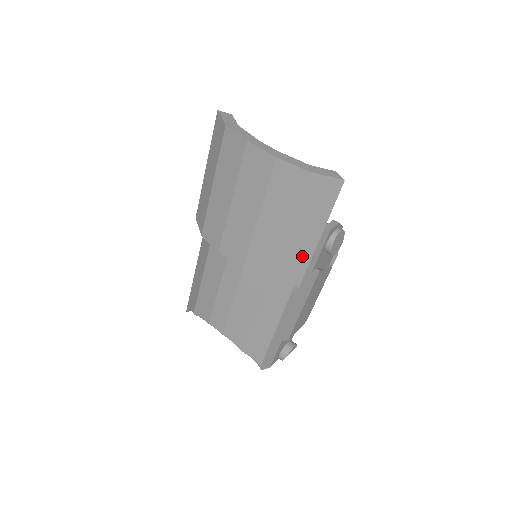
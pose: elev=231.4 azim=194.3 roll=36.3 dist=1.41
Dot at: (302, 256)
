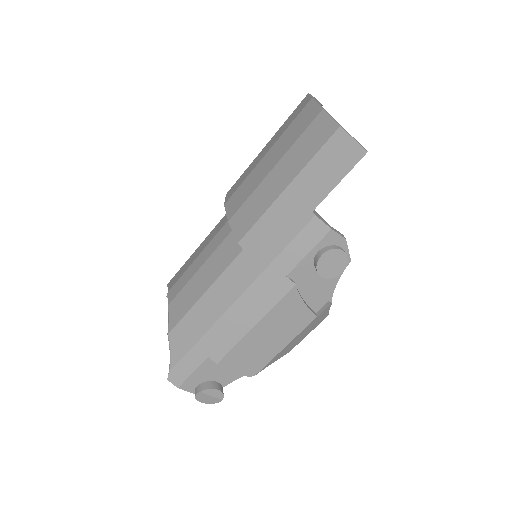
Dot at: (283, 227)
